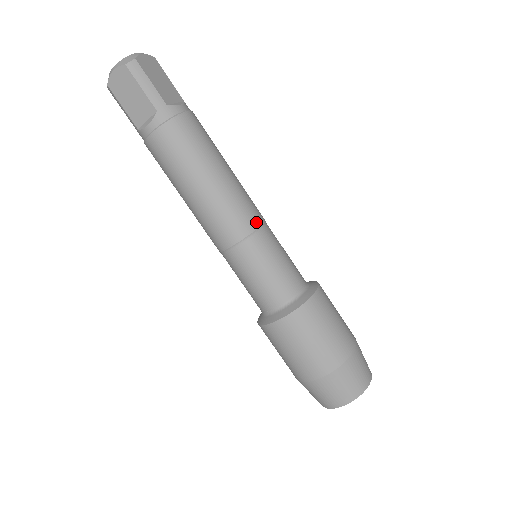
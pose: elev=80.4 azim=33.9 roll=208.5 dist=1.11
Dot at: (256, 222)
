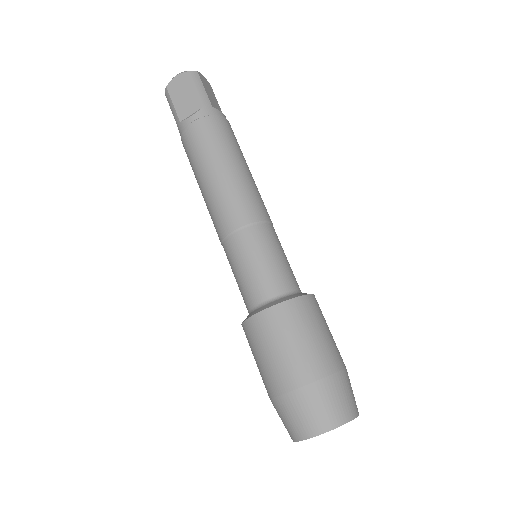
Dot at: (265, 216)
